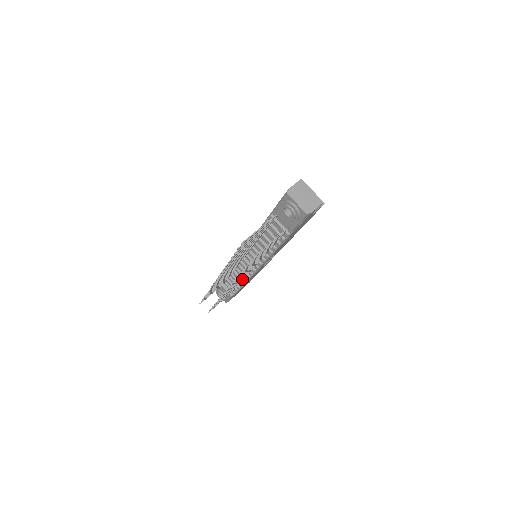
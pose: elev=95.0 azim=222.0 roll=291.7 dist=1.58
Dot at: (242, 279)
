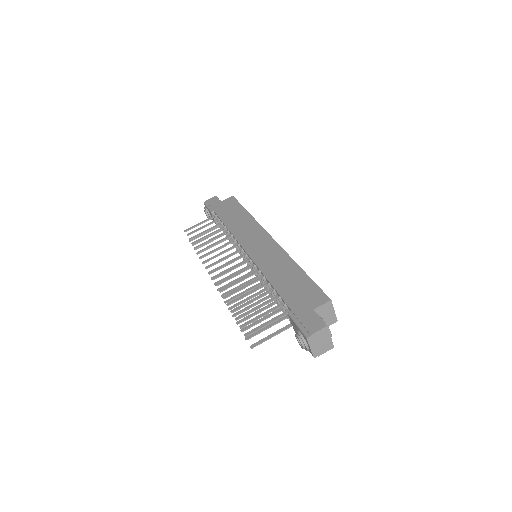
Dot at: occluded
